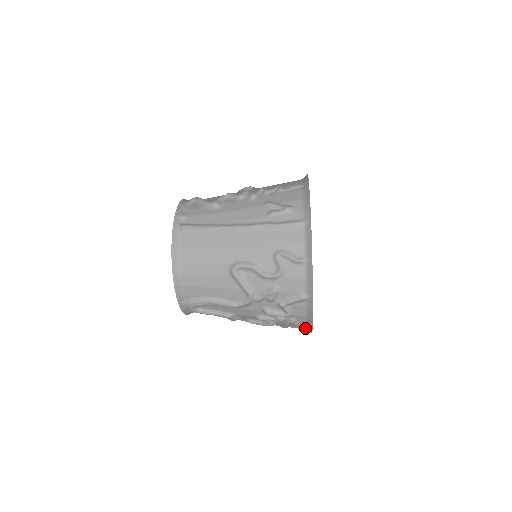
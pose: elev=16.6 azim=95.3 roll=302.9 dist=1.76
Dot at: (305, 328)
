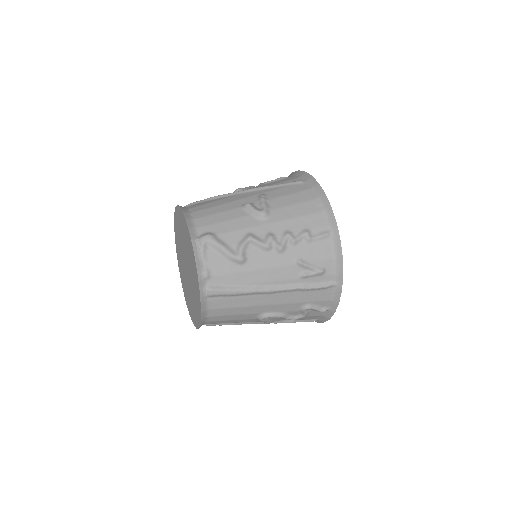
Dot at: occluded
